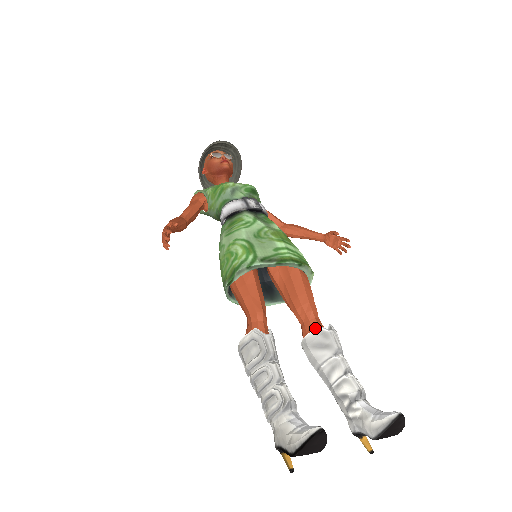
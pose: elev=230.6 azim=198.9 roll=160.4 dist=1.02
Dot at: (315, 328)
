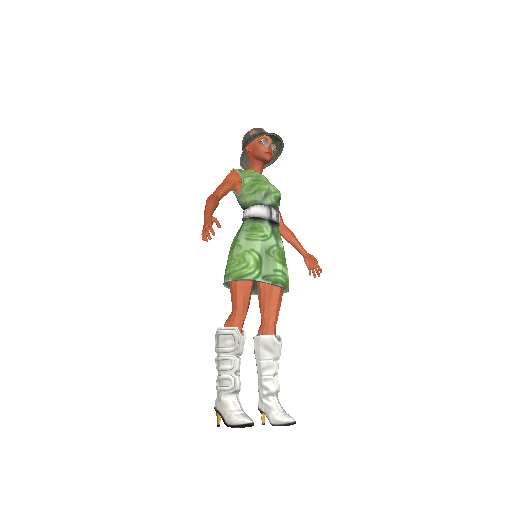
Dot at: (271, 335)
